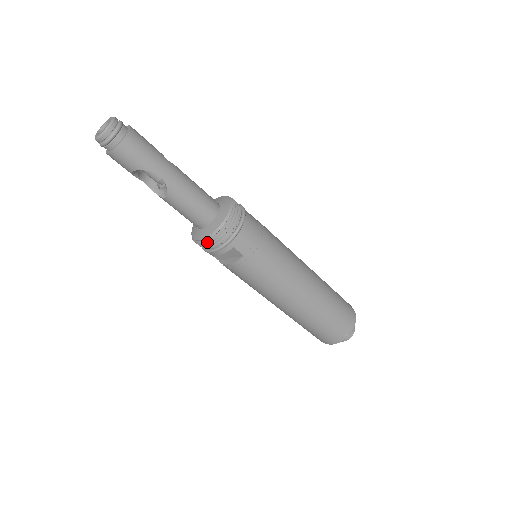
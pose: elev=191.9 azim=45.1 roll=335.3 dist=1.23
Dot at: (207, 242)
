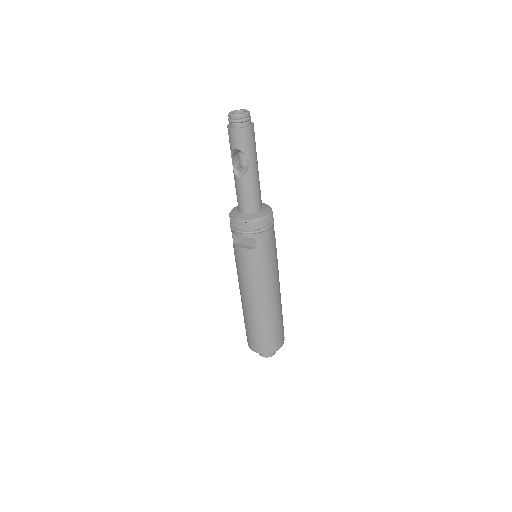
Dot at: (242, 223)
